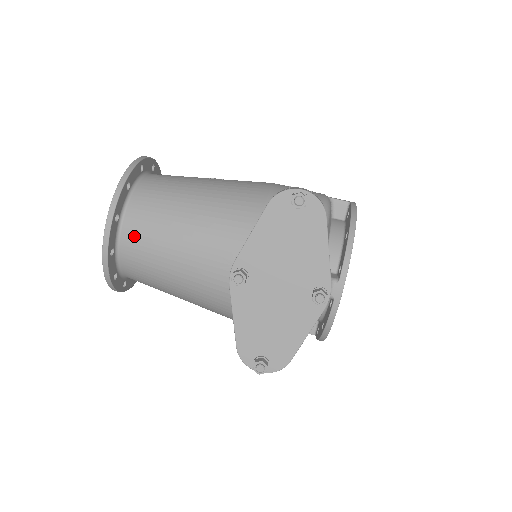
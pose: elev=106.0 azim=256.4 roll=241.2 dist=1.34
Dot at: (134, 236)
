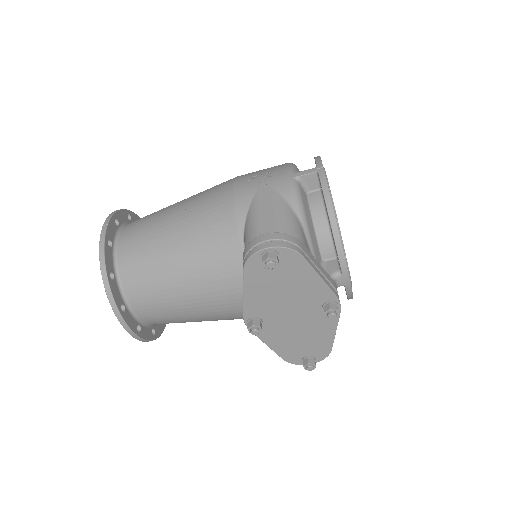
Dot at: (147, 310)
